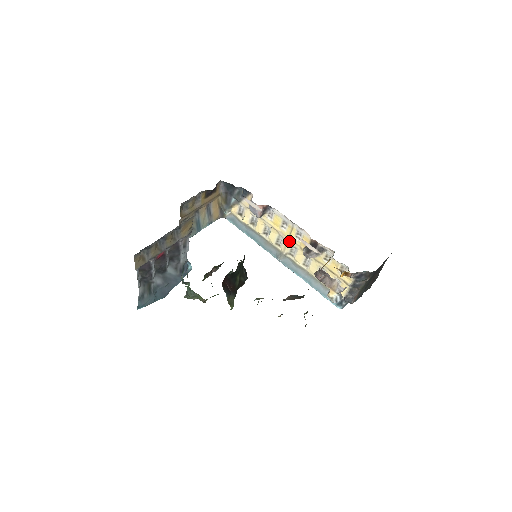
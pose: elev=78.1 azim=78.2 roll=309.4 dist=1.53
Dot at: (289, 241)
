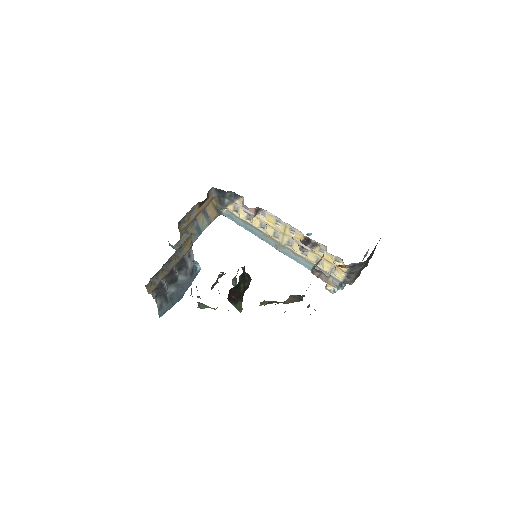
Dot at: (285, 236)
